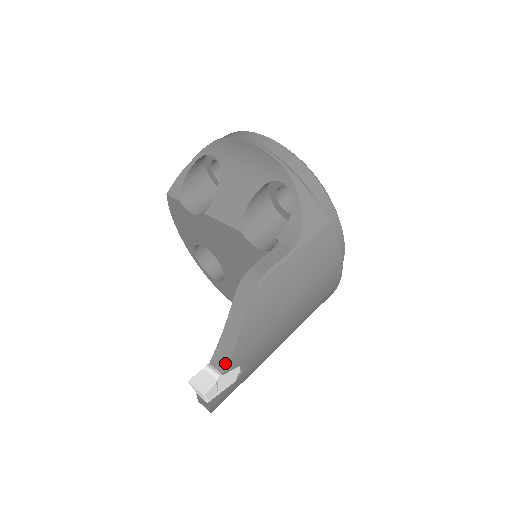
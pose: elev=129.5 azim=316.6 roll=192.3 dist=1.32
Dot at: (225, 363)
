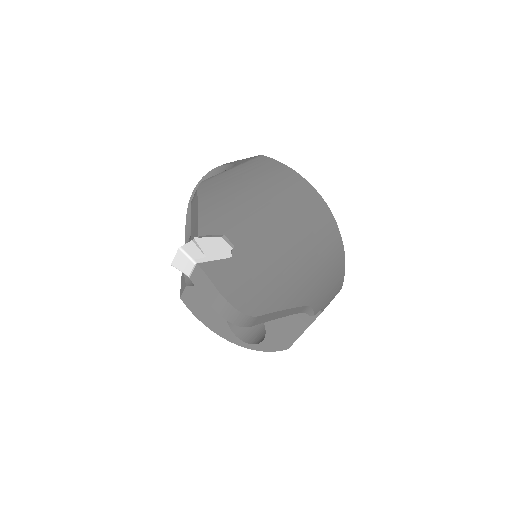
Dot at: (197, 230)
